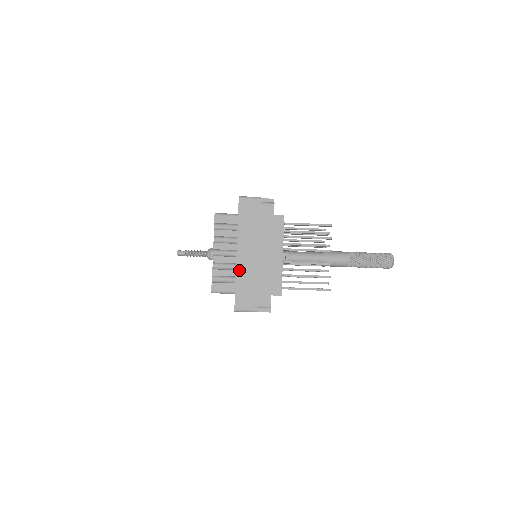
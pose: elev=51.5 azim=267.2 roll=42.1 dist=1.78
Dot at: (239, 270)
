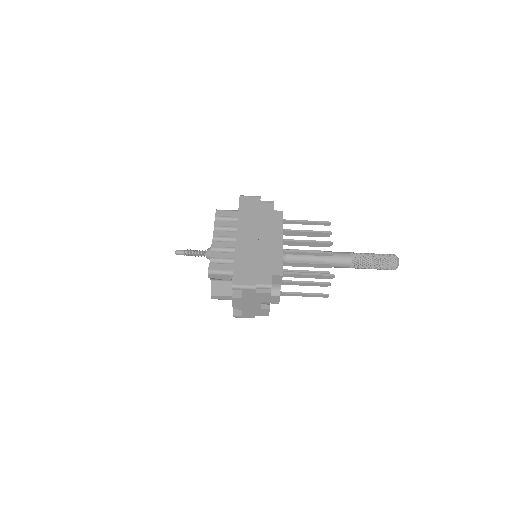
Dot at: (238, 250)
